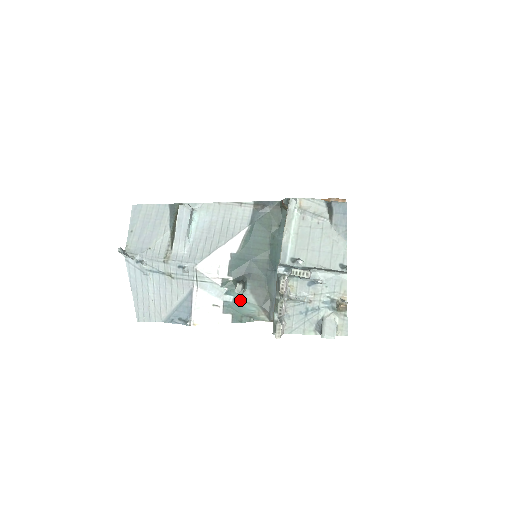
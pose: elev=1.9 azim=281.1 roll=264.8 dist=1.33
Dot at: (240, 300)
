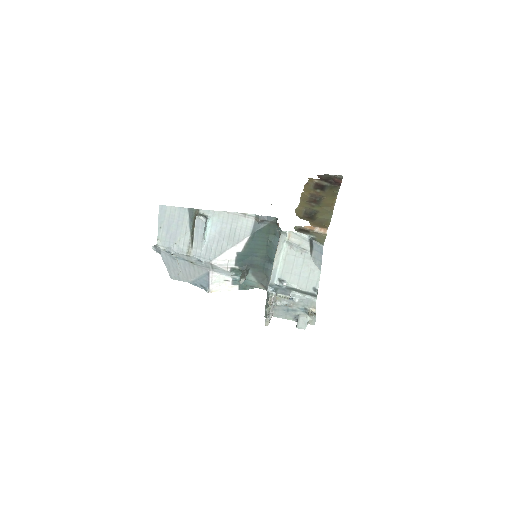
Dot at: occluded
